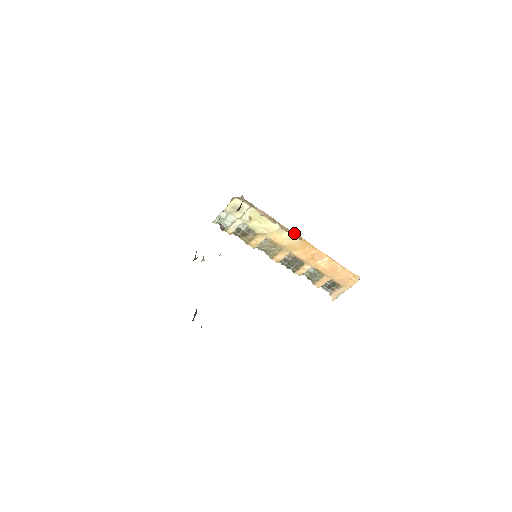
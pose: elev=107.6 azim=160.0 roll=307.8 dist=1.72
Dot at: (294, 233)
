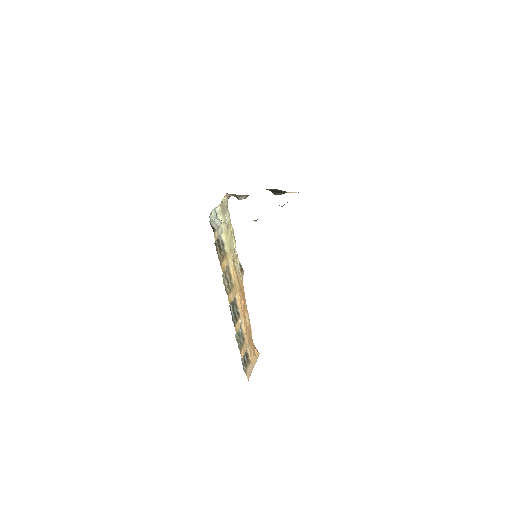
Dot at: (241, 267)
